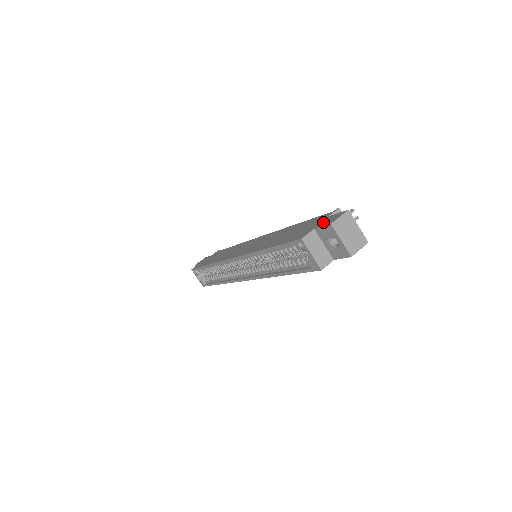
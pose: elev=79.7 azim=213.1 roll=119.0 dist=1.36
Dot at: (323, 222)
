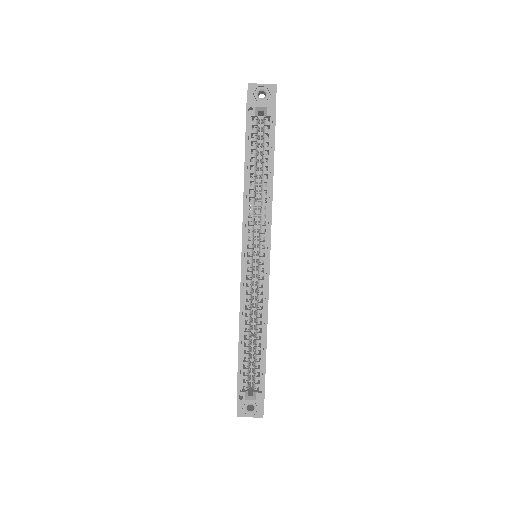
Dot at: occluded
